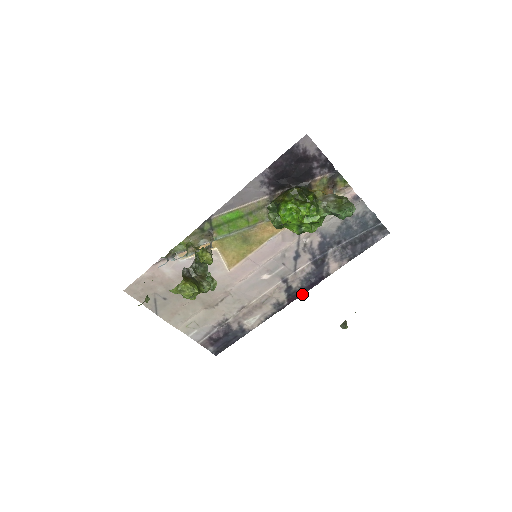
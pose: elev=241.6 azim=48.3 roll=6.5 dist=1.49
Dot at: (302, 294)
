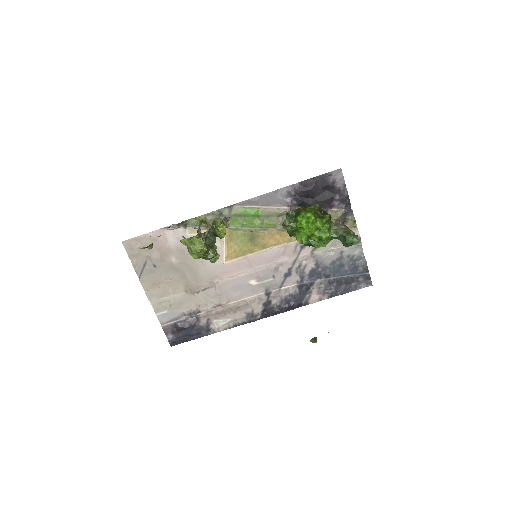
Dot at: occluded
